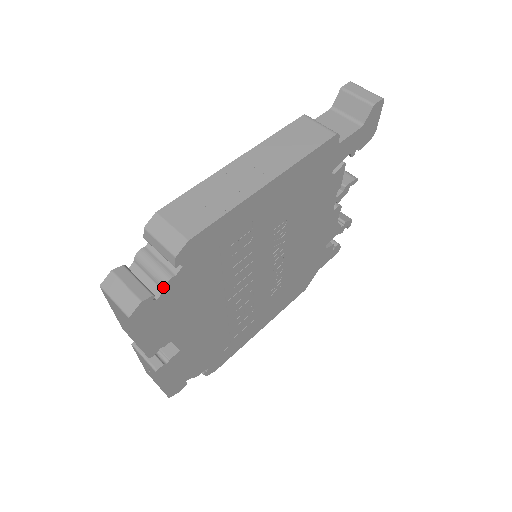
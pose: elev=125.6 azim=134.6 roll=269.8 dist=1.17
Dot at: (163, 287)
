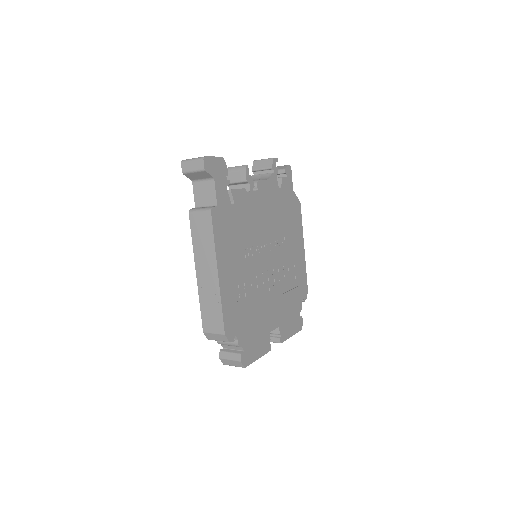
Dot at: (240, 347)
